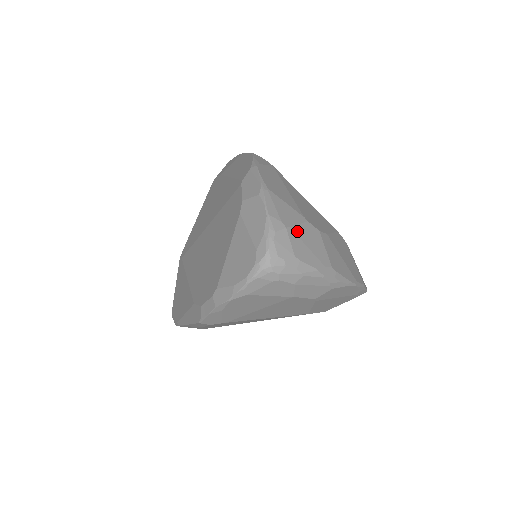
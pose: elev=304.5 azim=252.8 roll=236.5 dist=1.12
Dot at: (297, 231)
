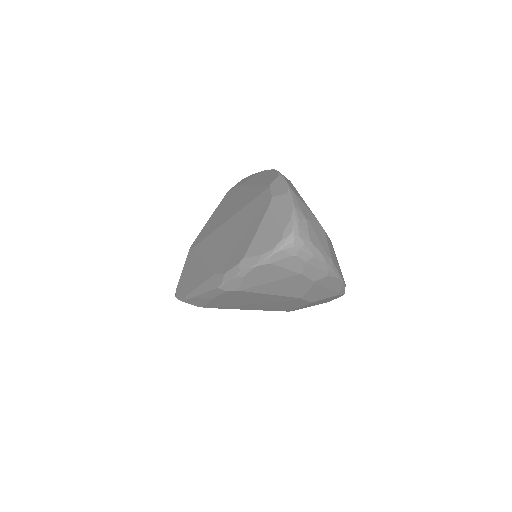
Dot at: (312, 224)
